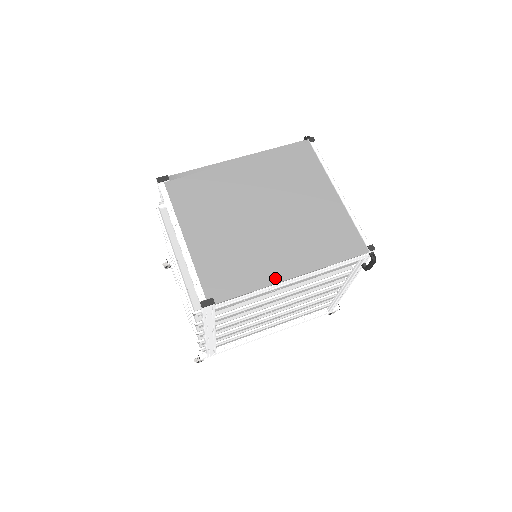
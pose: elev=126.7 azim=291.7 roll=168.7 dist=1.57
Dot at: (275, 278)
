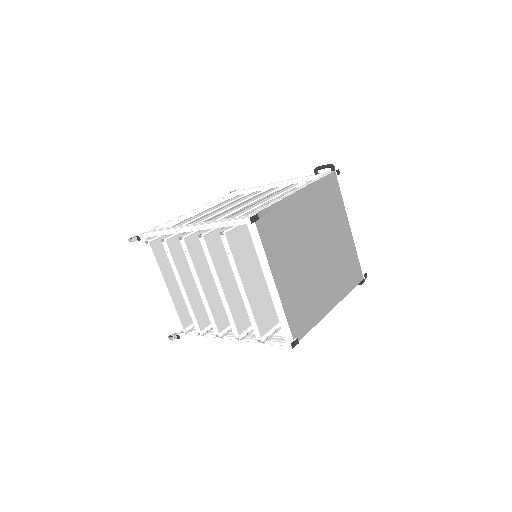
Dot at: (325, 311)
